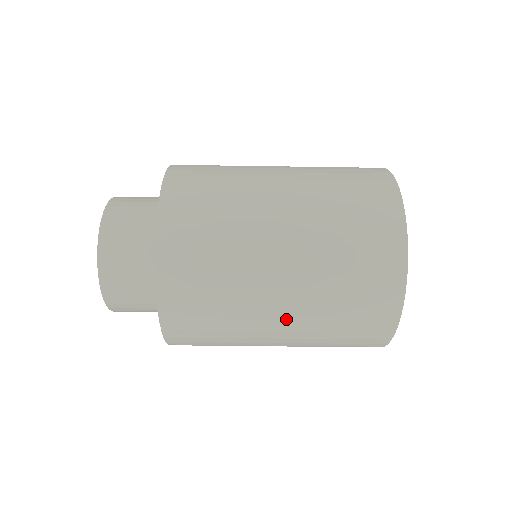
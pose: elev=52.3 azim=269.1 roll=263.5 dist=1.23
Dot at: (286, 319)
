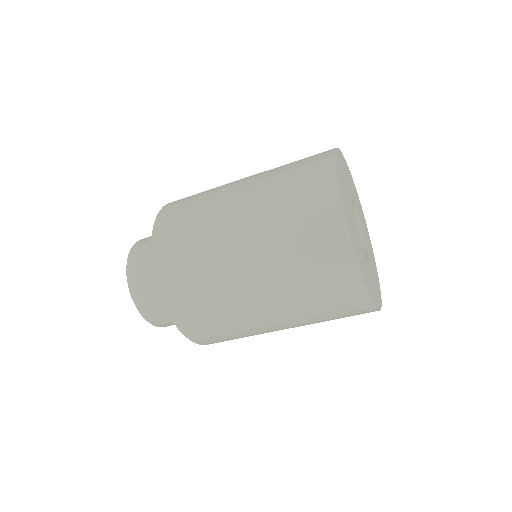
Dot at: occluded
